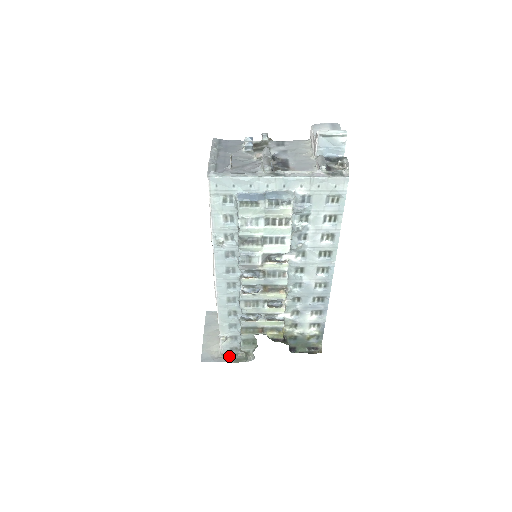
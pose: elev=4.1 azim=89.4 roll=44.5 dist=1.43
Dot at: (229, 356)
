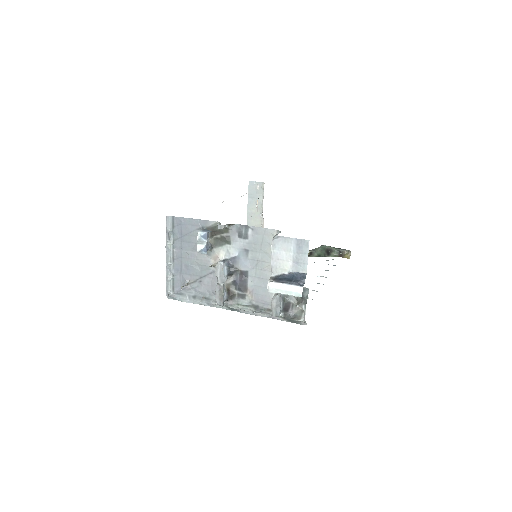
Dot at: occluded
